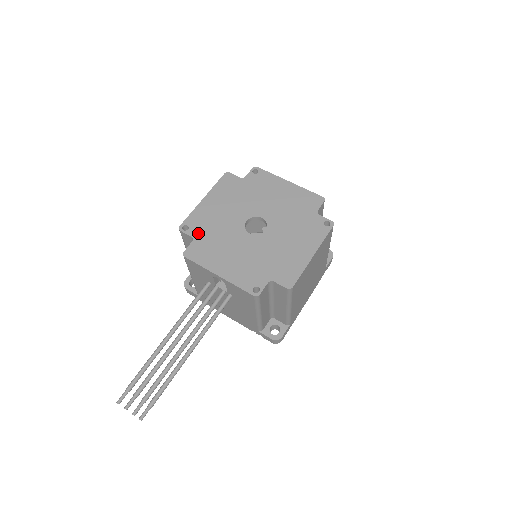
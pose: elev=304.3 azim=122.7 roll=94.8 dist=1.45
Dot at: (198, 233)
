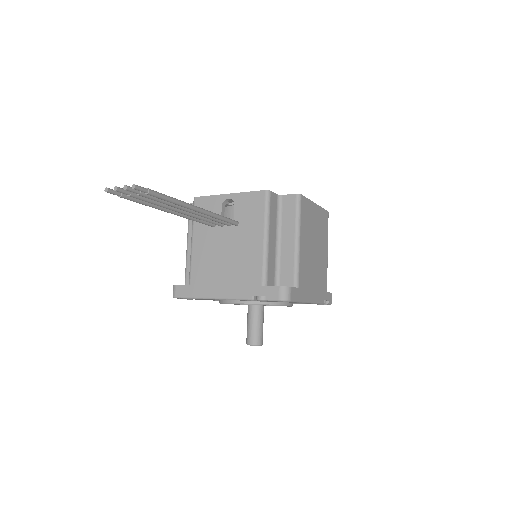
Dot at: occluded
